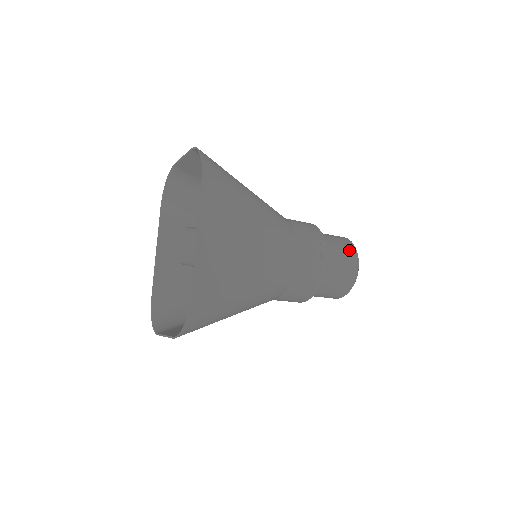
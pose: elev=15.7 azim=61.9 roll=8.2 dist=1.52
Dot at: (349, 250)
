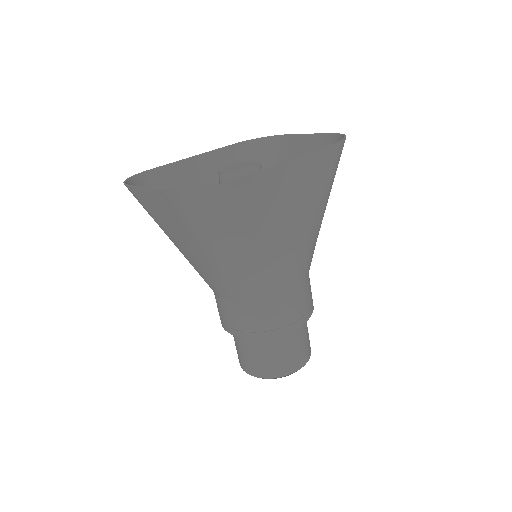
Dot at: (308, 348)
